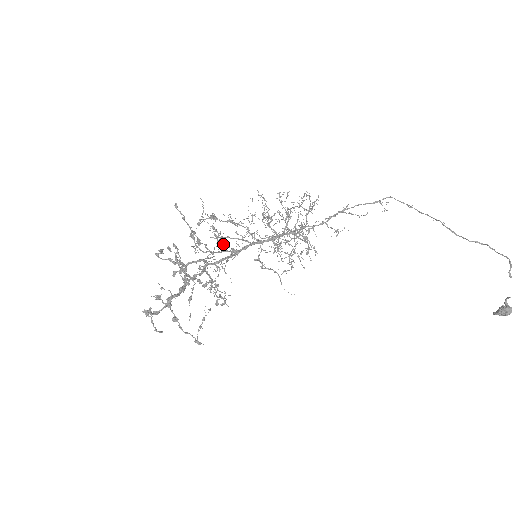
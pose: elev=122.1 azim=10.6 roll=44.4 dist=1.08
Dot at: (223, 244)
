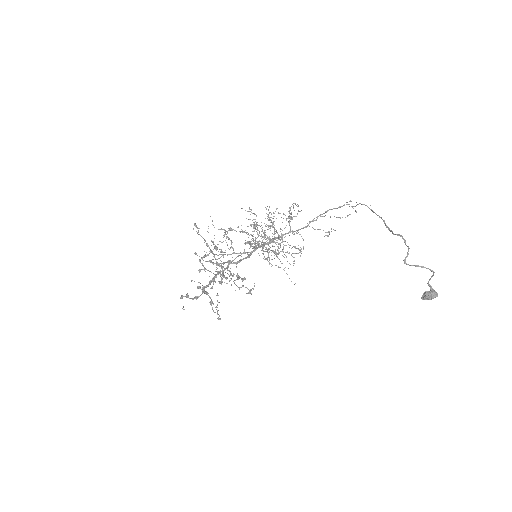
Dot at: (233, 249)
